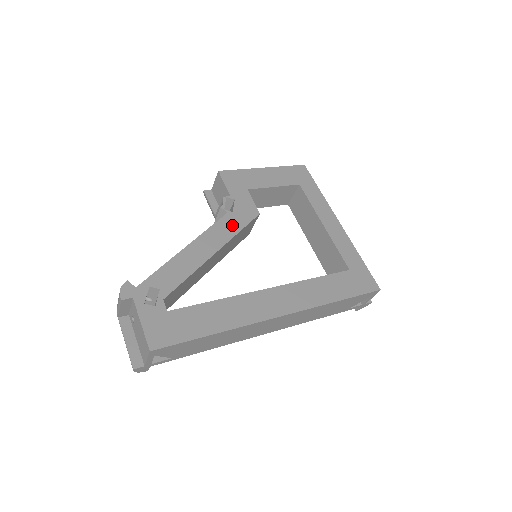
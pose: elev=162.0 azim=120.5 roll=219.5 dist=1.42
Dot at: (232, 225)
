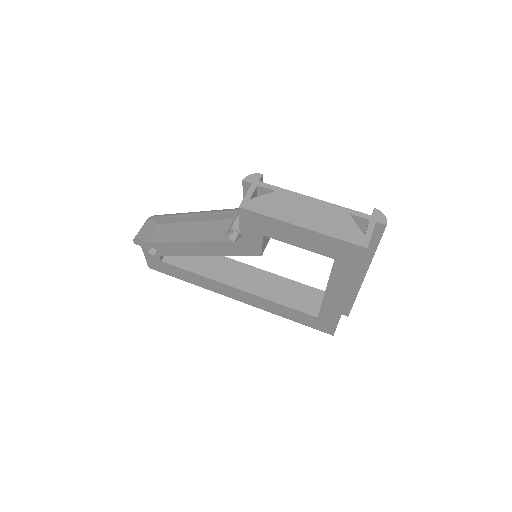
Dot at: (228, 249)
